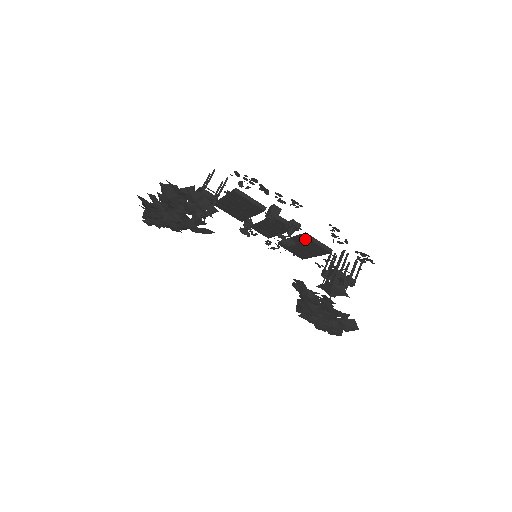
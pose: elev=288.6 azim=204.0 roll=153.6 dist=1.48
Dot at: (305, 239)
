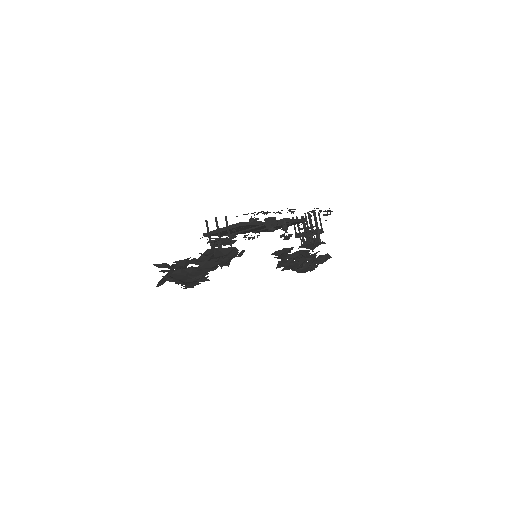
Dot at: occluded
